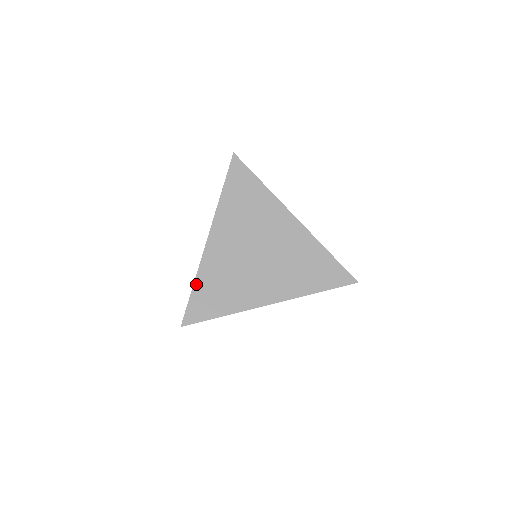
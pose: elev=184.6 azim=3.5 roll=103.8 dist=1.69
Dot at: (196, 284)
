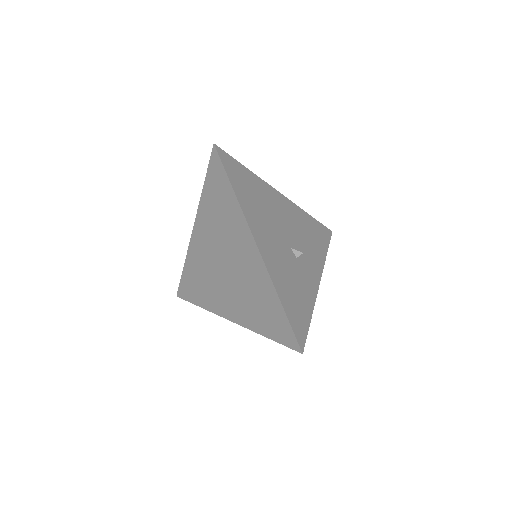
Dot at: (185, 268)
